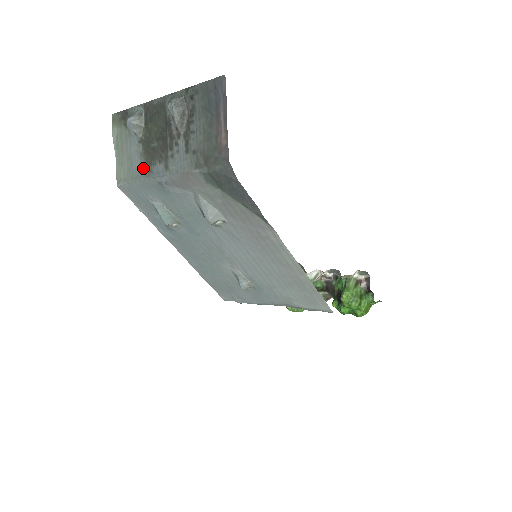
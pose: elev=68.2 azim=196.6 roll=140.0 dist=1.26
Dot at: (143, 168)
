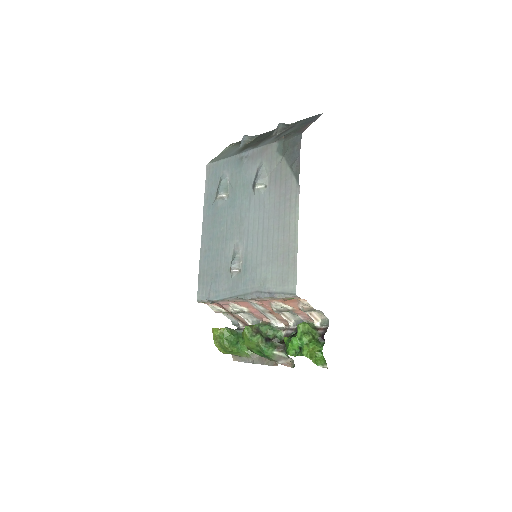
Dot at: (236, 153)
